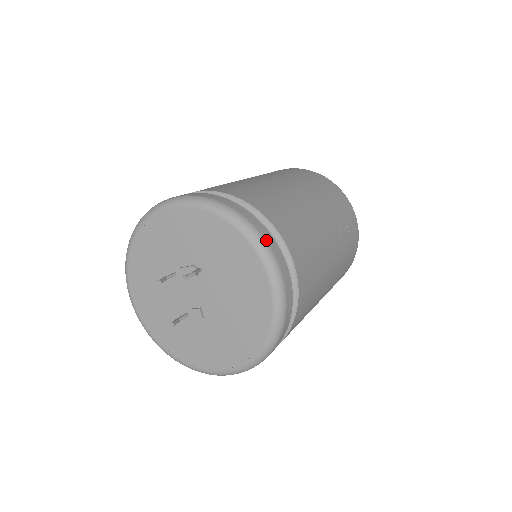
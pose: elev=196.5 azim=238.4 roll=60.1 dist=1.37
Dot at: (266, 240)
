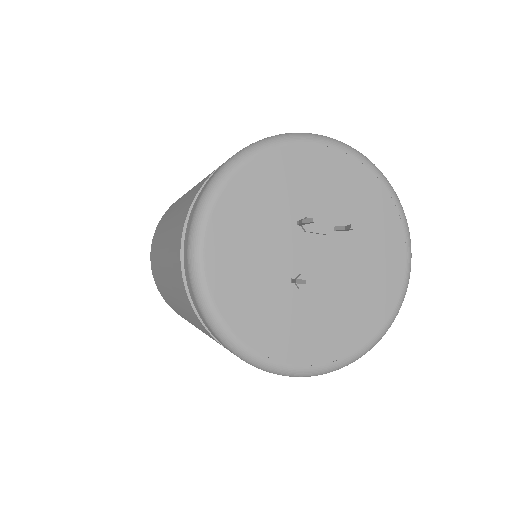
Dot at: occluded
